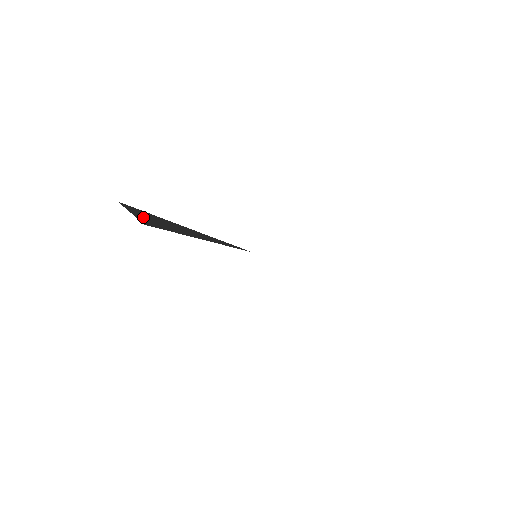
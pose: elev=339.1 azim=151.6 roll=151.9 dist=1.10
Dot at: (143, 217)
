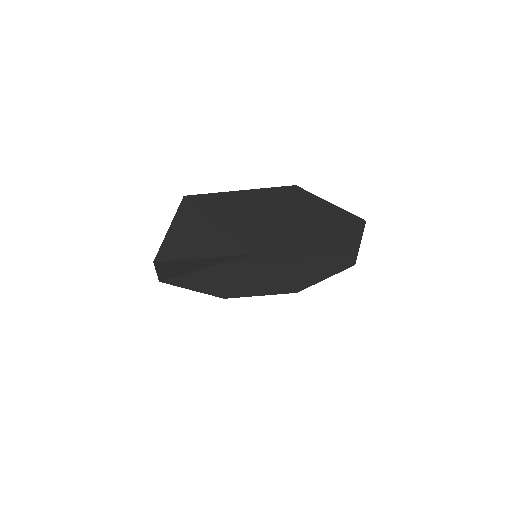
Dot at: (177, 231)
